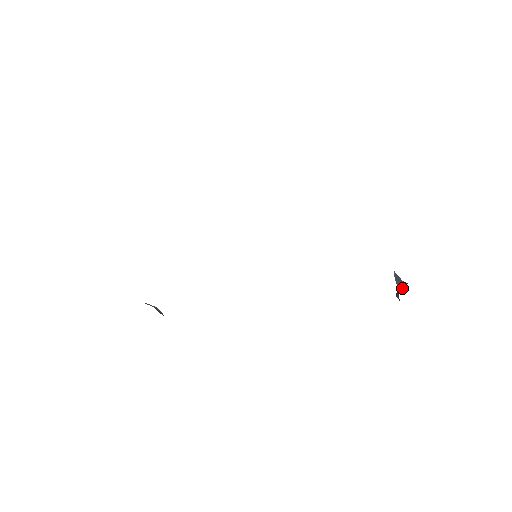
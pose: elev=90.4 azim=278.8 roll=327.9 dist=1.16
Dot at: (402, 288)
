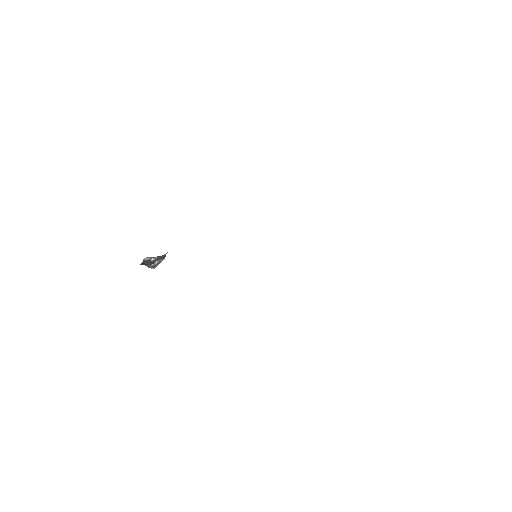
Dot at: occluded
